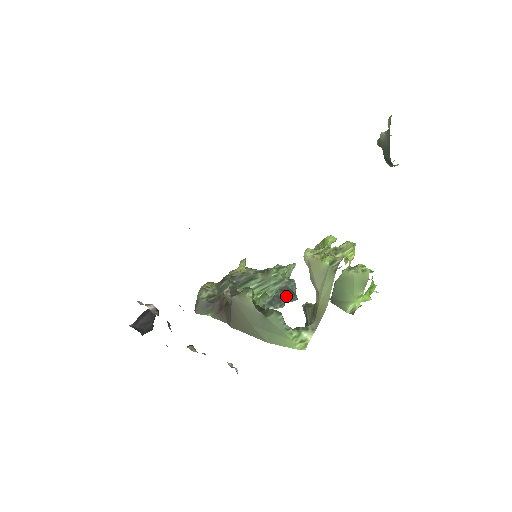
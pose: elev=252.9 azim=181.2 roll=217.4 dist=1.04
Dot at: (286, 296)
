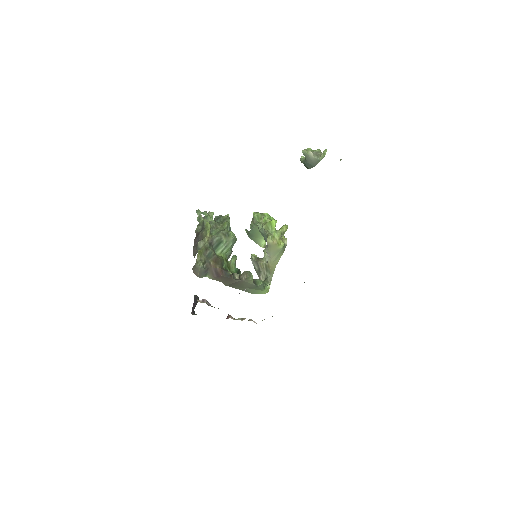
Dot at: occluded
